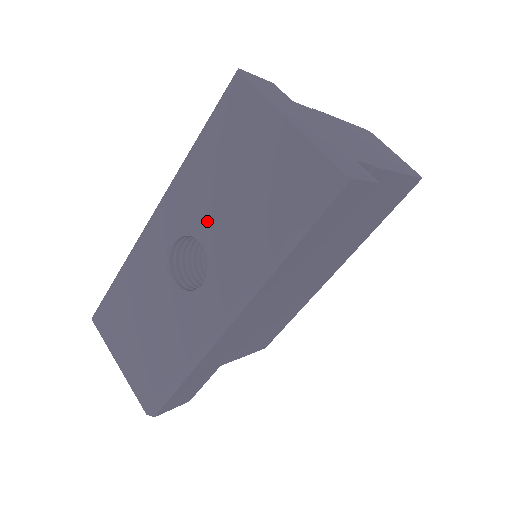
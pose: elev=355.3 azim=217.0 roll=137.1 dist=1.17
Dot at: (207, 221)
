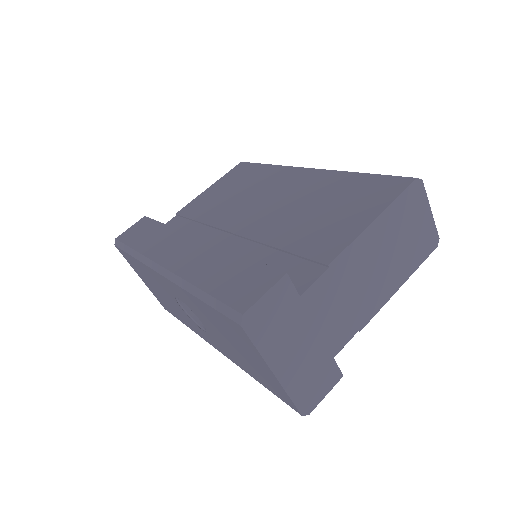
Dot at: (207, 325)
